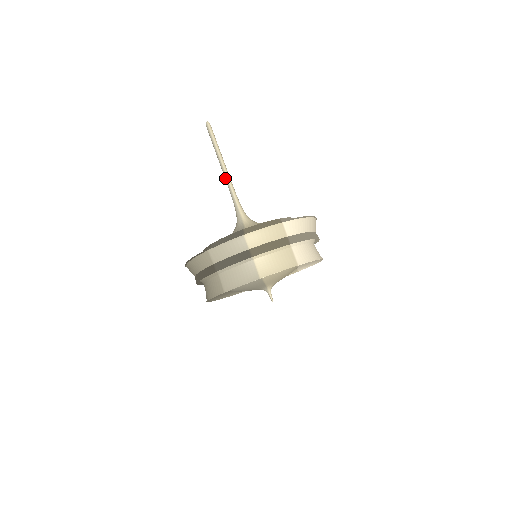
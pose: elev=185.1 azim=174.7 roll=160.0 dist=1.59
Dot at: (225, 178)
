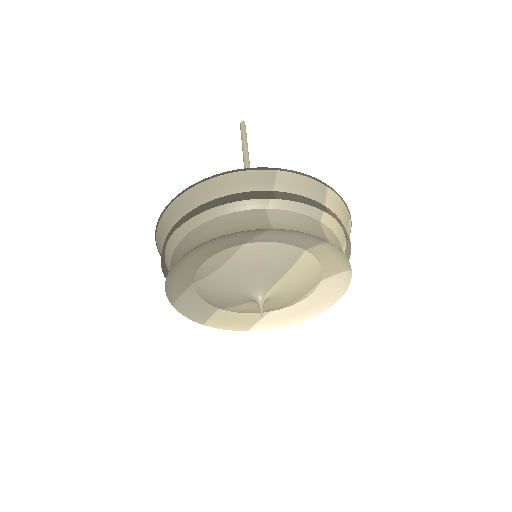
Dot at: occluded
